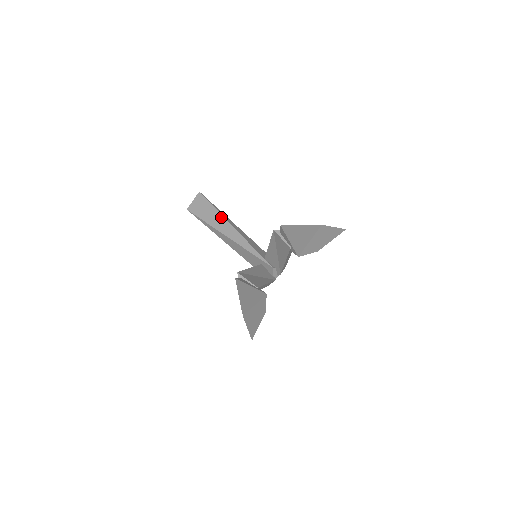
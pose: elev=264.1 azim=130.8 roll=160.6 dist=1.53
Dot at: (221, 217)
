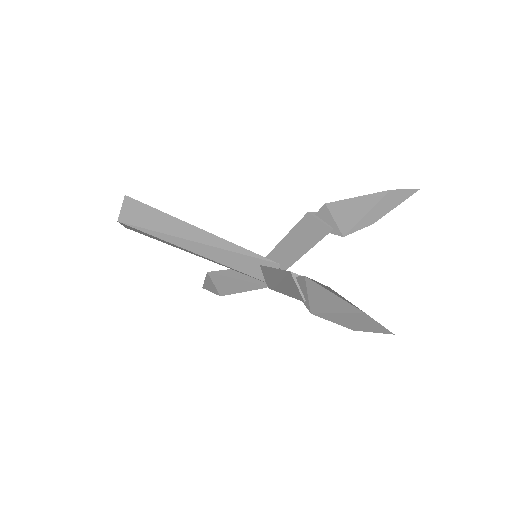
Dot at: (178, 221)
